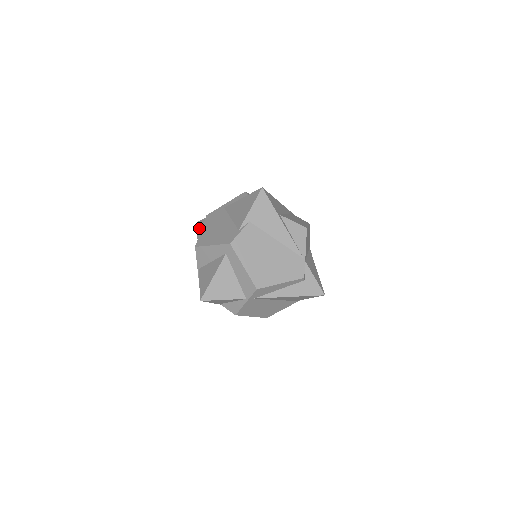
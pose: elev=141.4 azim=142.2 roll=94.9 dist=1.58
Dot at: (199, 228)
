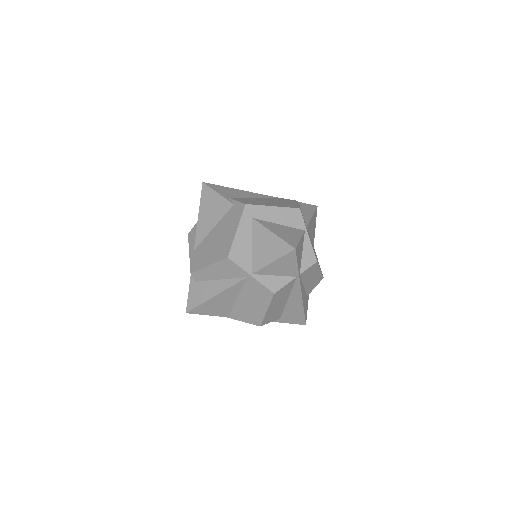
Dot at: (196, 301)
